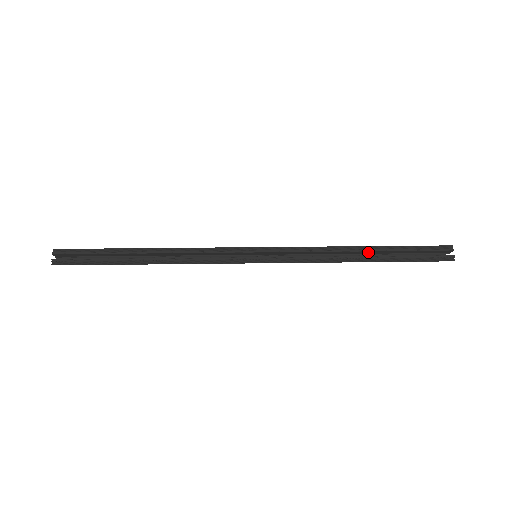
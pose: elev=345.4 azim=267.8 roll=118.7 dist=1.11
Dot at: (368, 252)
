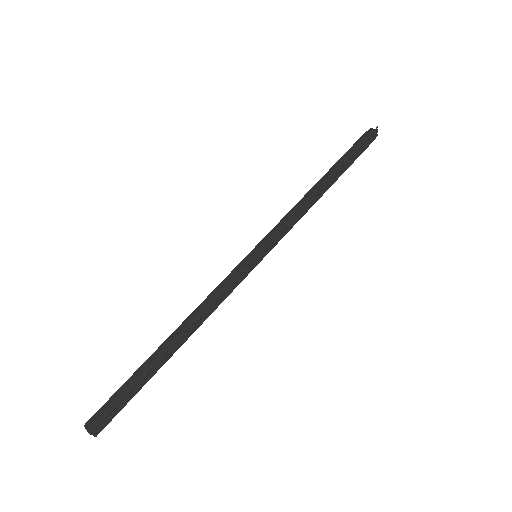
Dot at: (328, 179)
